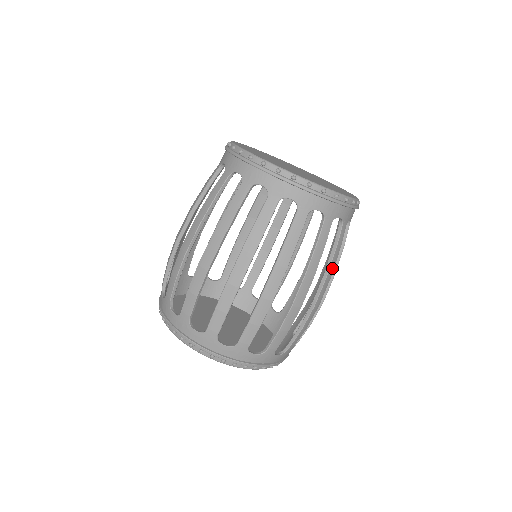
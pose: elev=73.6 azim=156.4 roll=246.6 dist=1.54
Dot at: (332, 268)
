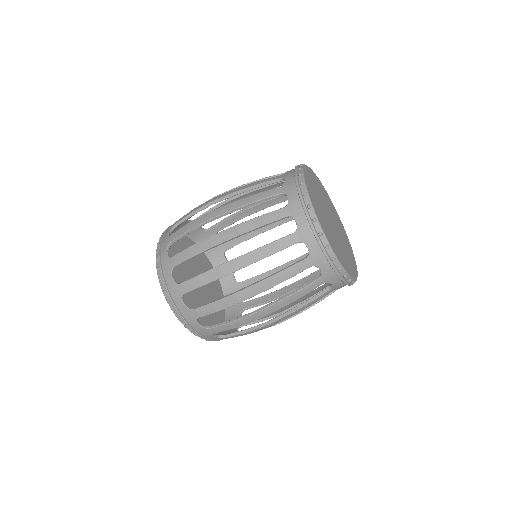
Dot at: occluded
